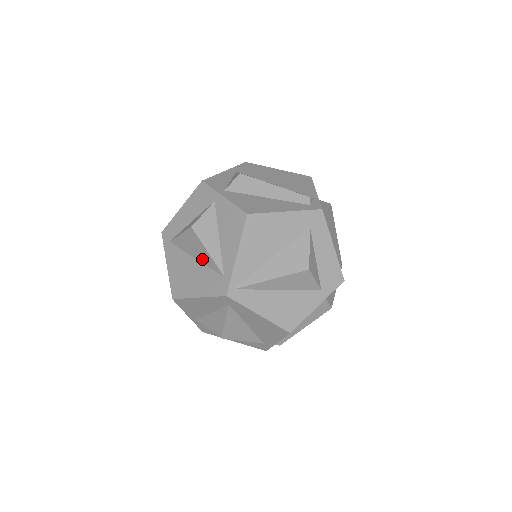
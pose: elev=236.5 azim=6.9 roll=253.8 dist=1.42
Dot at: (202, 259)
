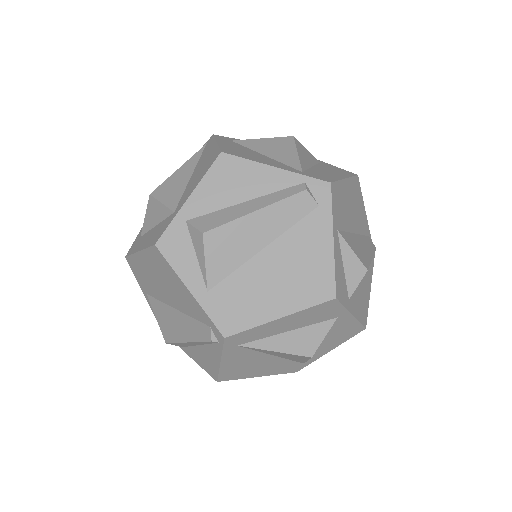
Dot at: (288, 358)
